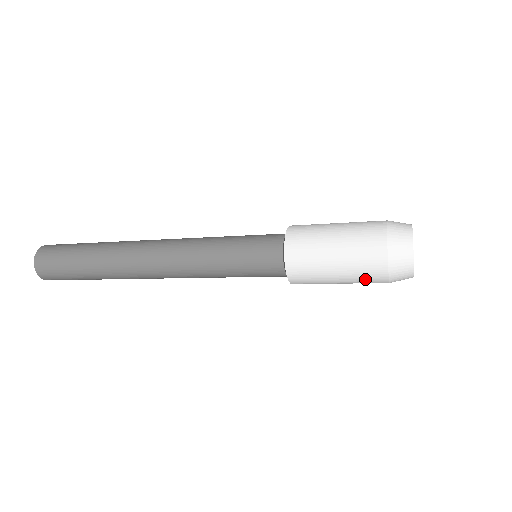
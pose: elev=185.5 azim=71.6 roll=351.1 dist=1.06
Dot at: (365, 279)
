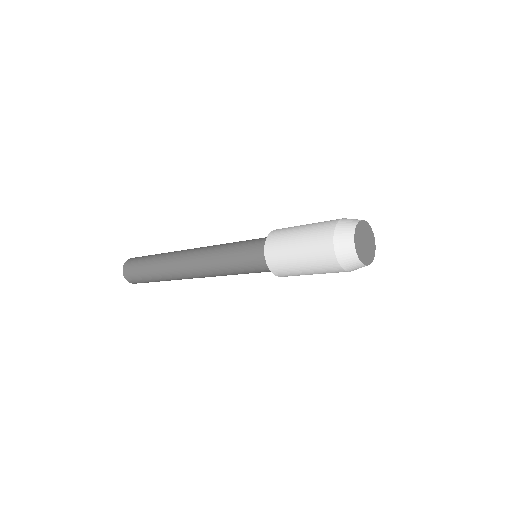
Dot at: occluded
